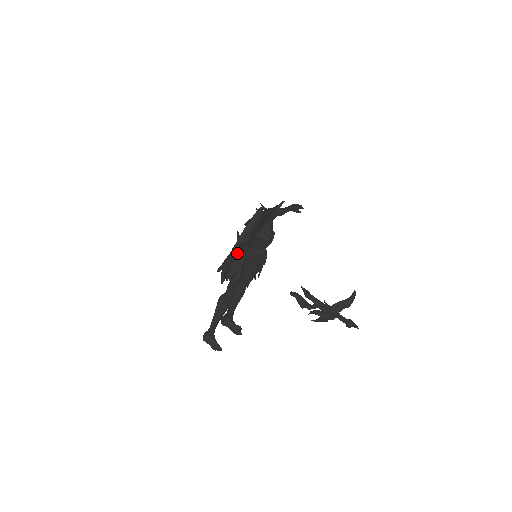
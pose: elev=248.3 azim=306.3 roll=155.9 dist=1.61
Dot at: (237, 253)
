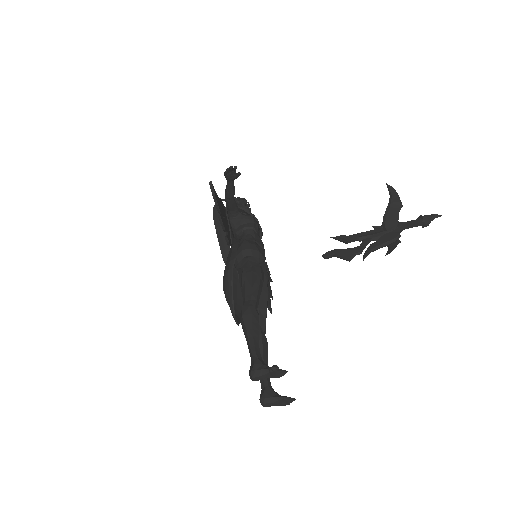
Dot at: (223, 278)
